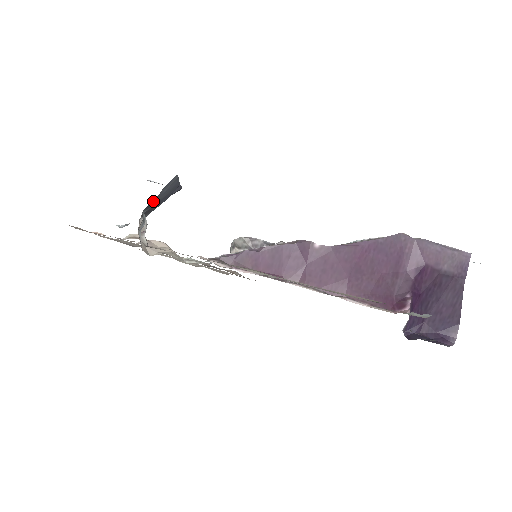
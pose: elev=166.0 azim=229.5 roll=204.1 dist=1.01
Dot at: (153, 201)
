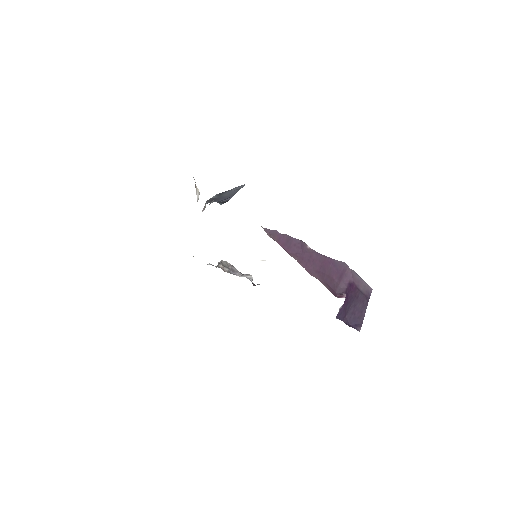
Dot at: (224, 192)
